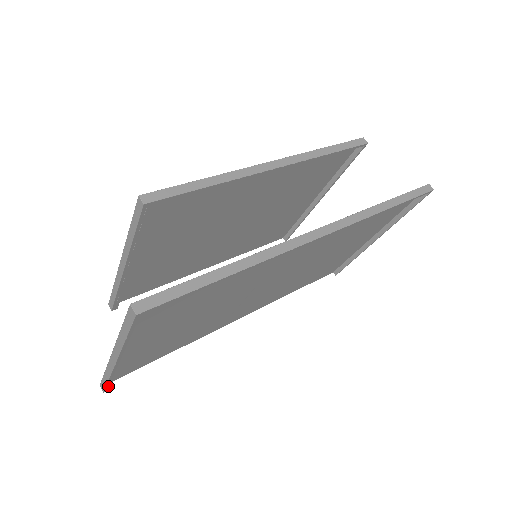
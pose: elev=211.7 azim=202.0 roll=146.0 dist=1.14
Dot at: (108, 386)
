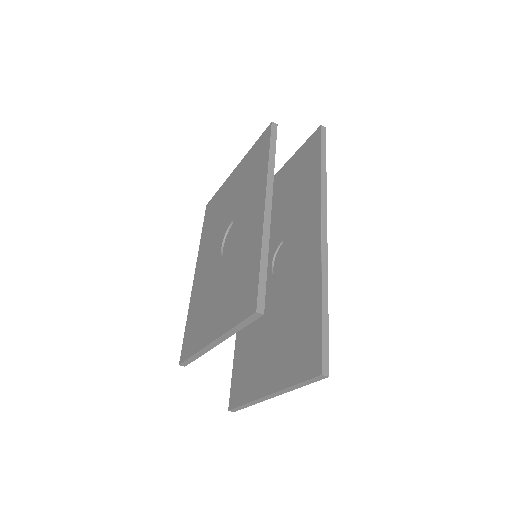
Dot at: occluded
